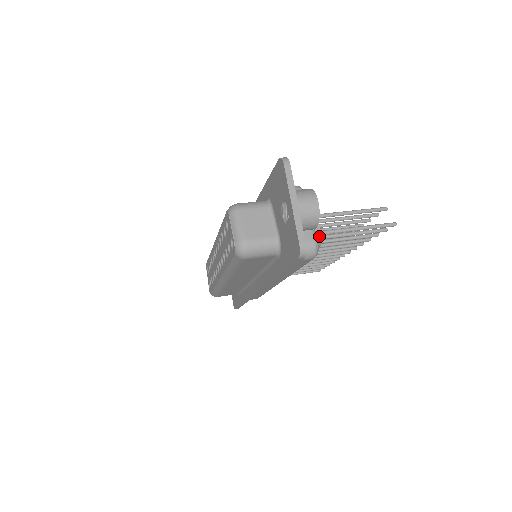
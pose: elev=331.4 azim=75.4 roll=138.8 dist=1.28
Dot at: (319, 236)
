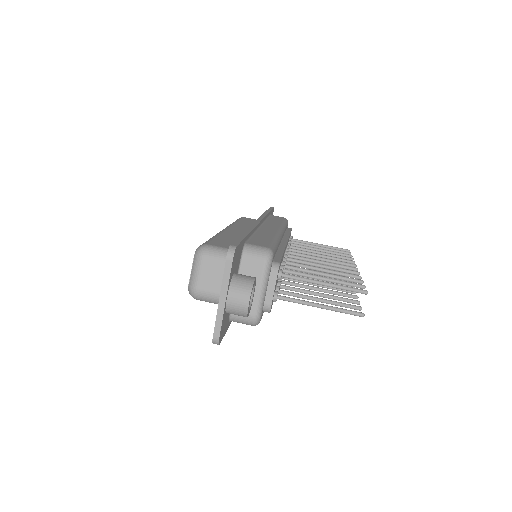
Dot at: (268, 307)
